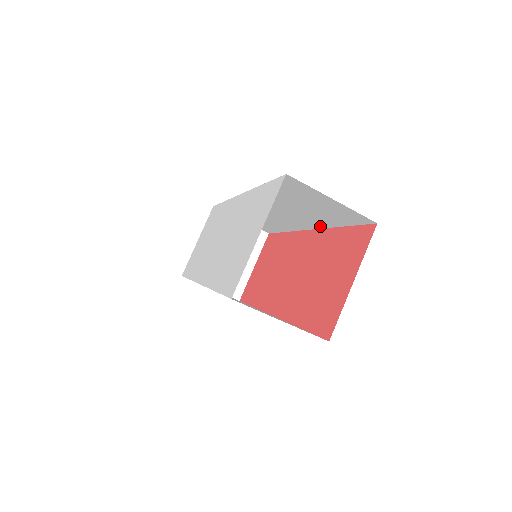
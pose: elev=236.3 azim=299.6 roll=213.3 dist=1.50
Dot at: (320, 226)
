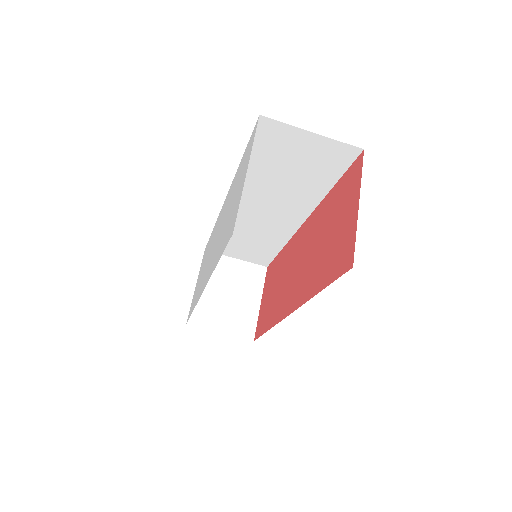
Dot at: (312, 205)
